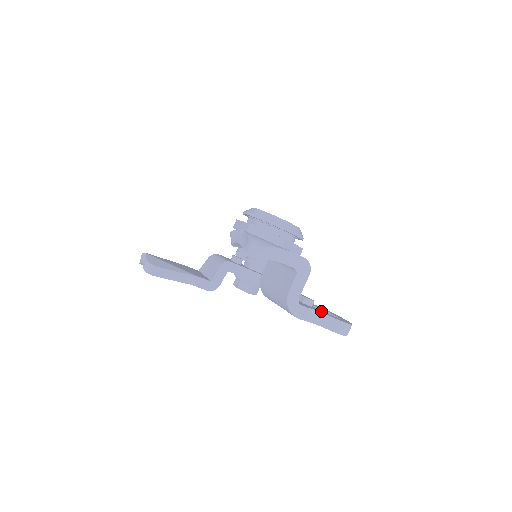
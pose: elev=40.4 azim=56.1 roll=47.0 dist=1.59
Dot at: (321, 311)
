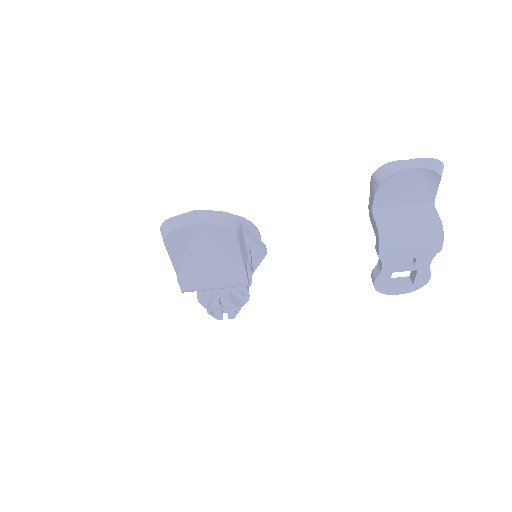
Dot at: occluded
